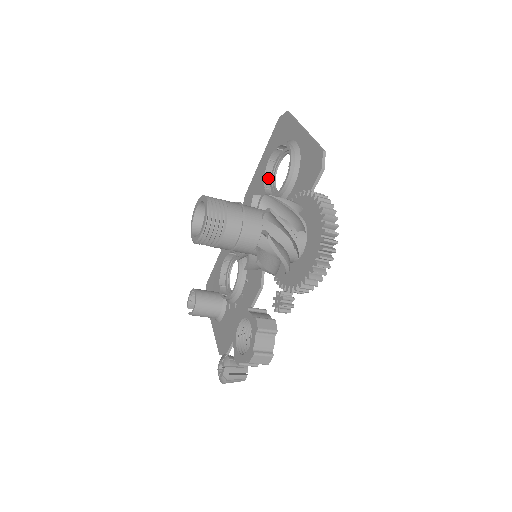
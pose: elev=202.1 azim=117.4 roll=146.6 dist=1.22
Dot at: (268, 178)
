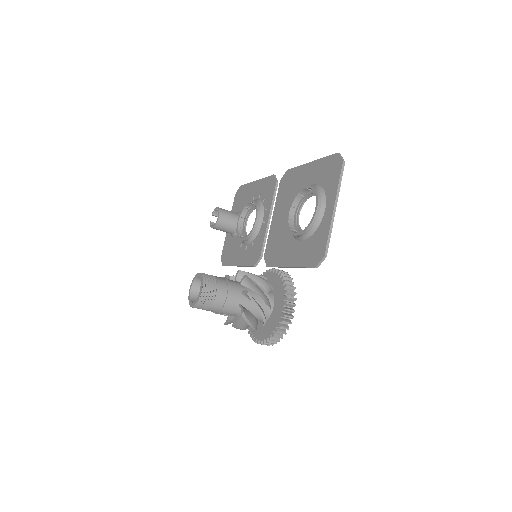
Dot at: (300, 197)
